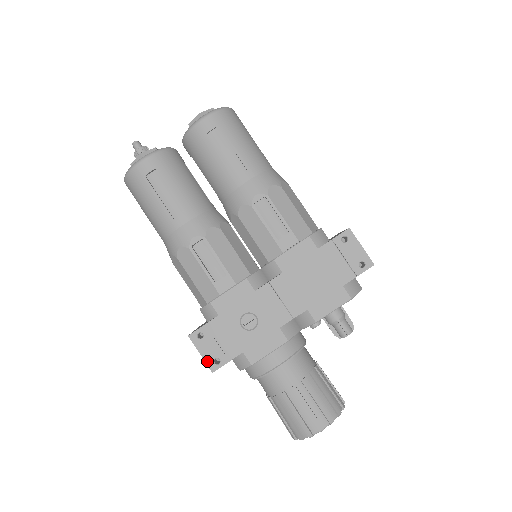
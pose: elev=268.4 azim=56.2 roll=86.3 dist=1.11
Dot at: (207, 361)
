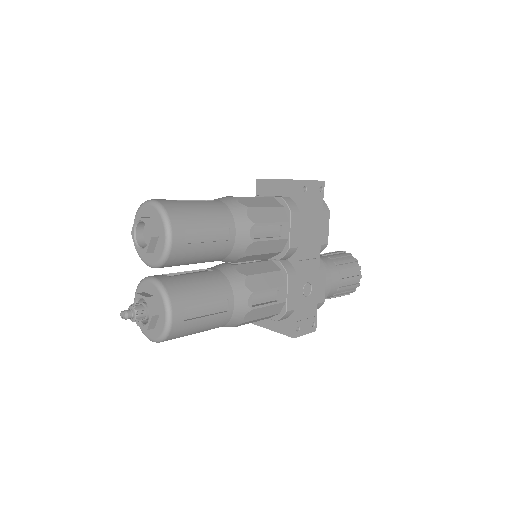
Dot at: (310, 332)
